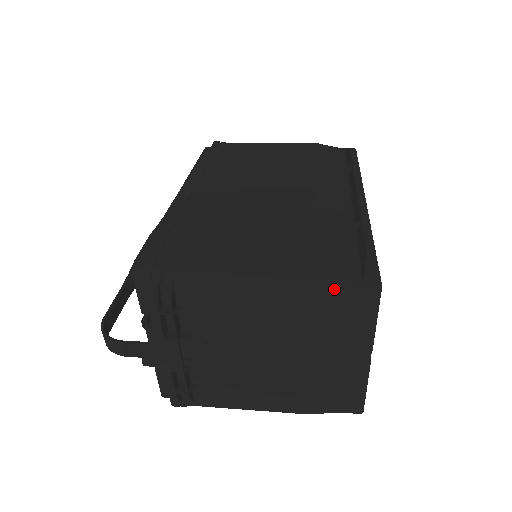
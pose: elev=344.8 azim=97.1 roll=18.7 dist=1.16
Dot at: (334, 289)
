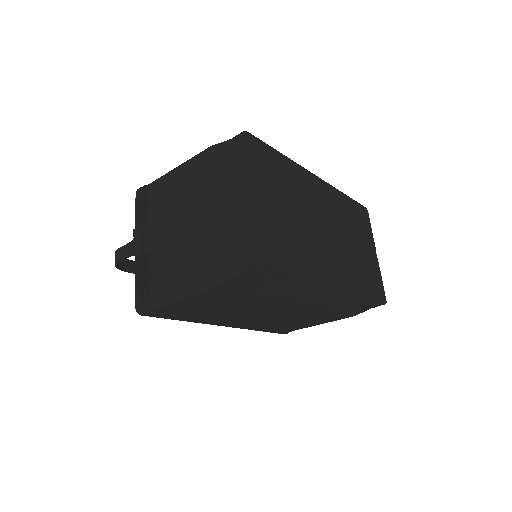
Dot at: (220, 147)
